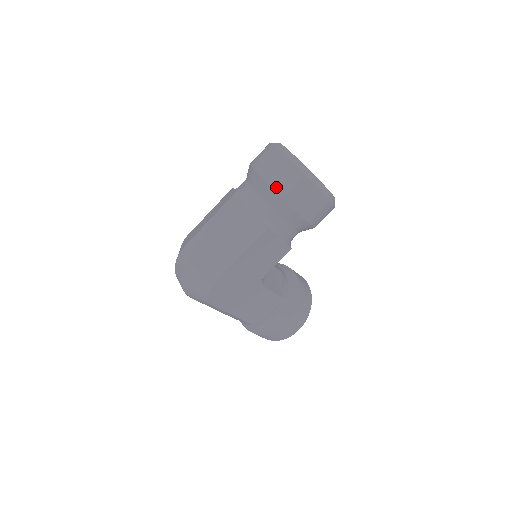
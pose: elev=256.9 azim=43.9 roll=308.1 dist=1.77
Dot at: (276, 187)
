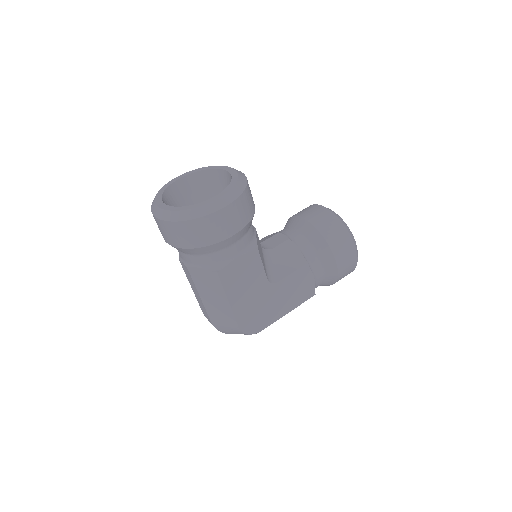
Dot at: (183, 246)
